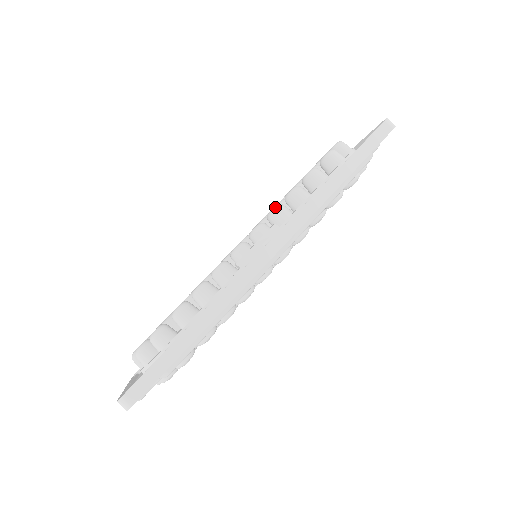
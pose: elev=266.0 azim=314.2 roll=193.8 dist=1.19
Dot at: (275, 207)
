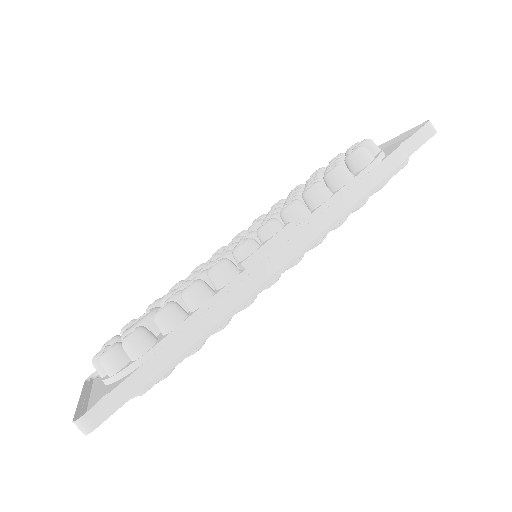
Dot at: (293, 202)
